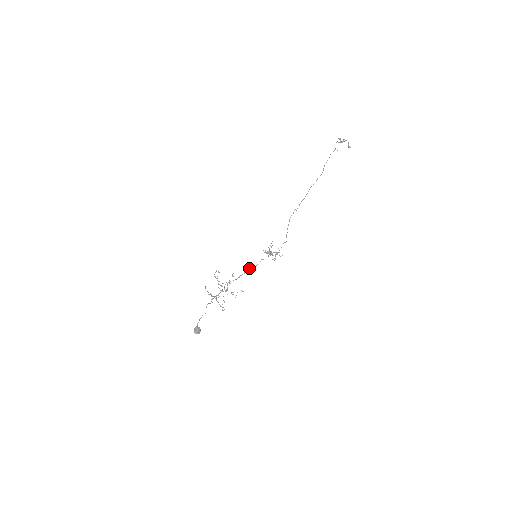
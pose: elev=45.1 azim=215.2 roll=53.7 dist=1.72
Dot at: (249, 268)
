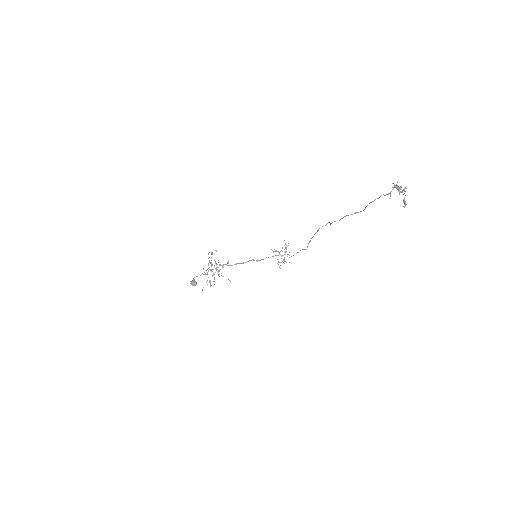
Dot at: (250, 260)
